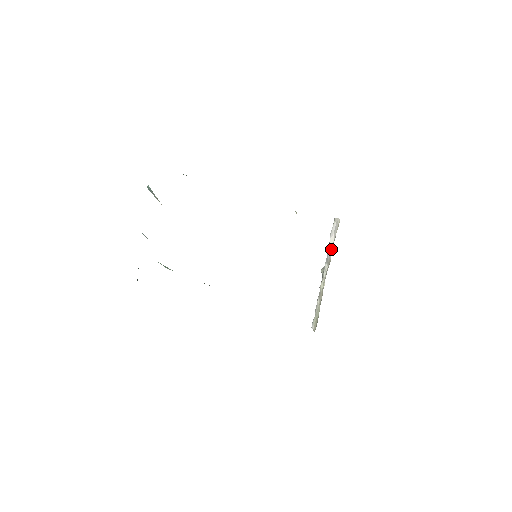
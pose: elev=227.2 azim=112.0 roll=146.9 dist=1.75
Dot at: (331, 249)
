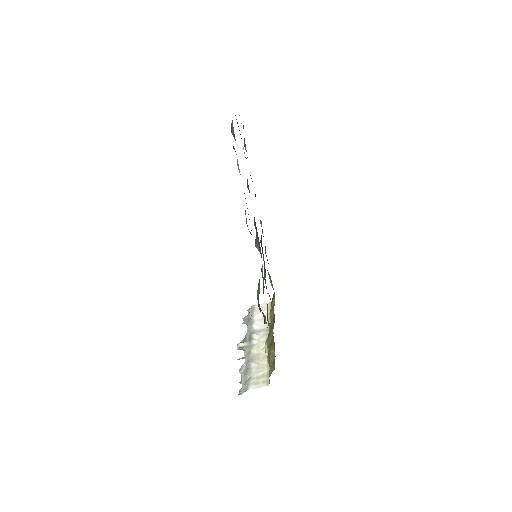
Dot at: (263, 321)
